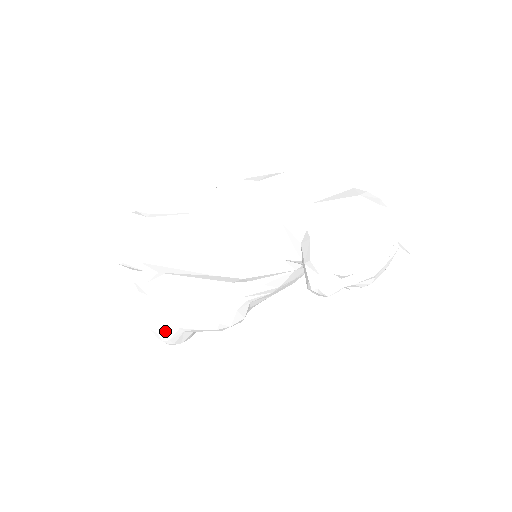
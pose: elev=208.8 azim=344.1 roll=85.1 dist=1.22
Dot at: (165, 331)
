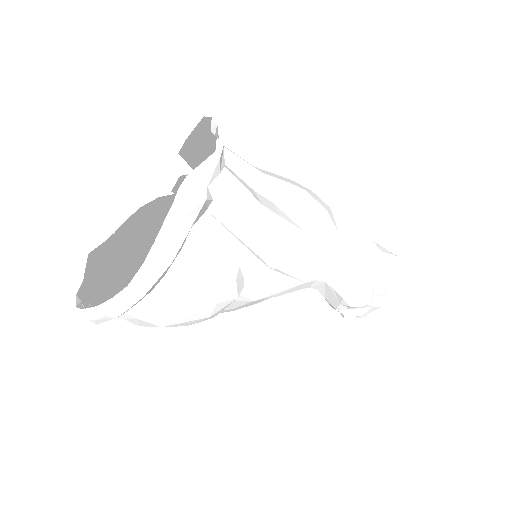
Dot at: (159, 277)
